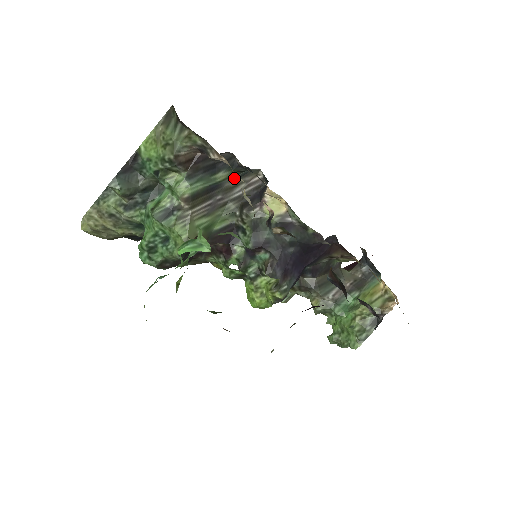
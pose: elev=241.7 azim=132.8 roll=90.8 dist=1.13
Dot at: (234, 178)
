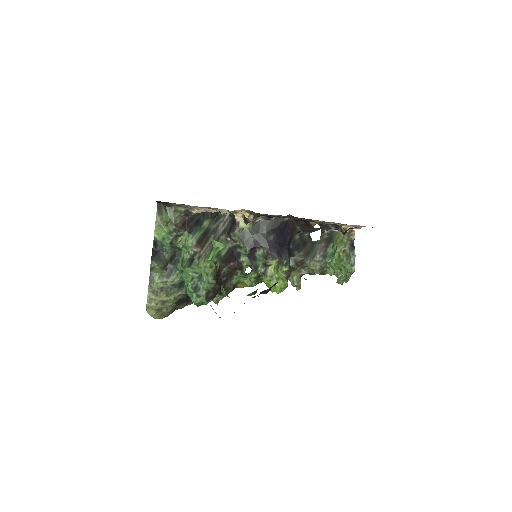
Dot at: (214, 222)
